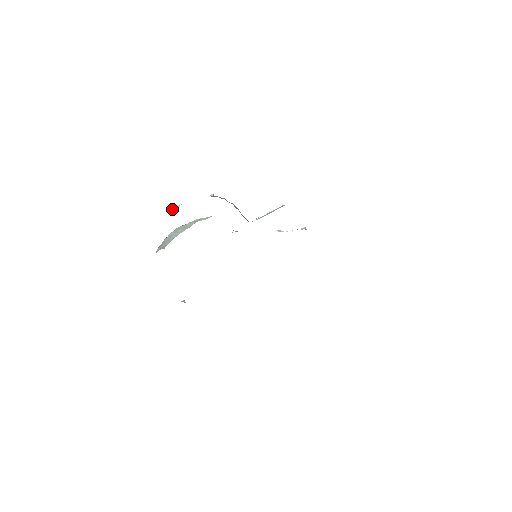
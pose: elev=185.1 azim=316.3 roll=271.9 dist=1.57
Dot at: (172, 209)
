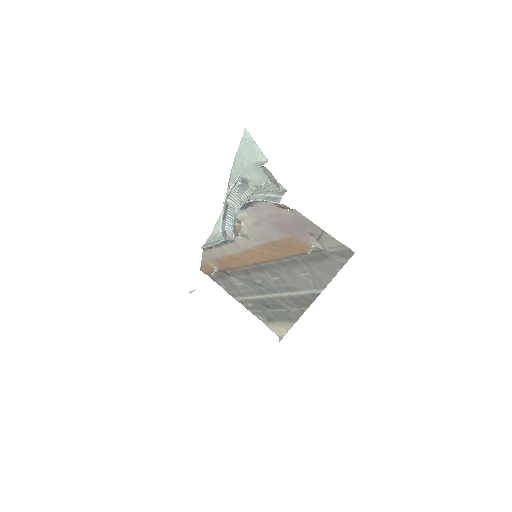
Dot at: (259, 165)
